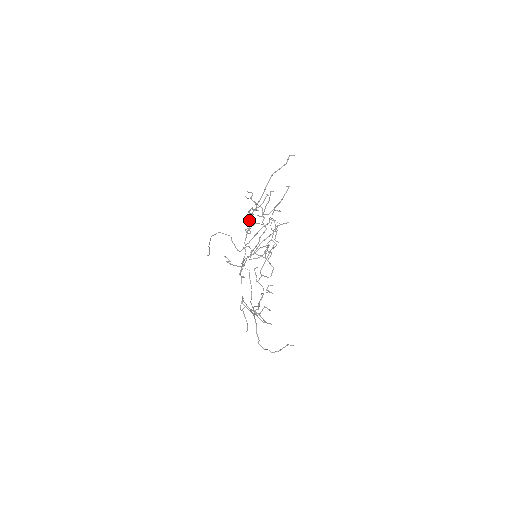
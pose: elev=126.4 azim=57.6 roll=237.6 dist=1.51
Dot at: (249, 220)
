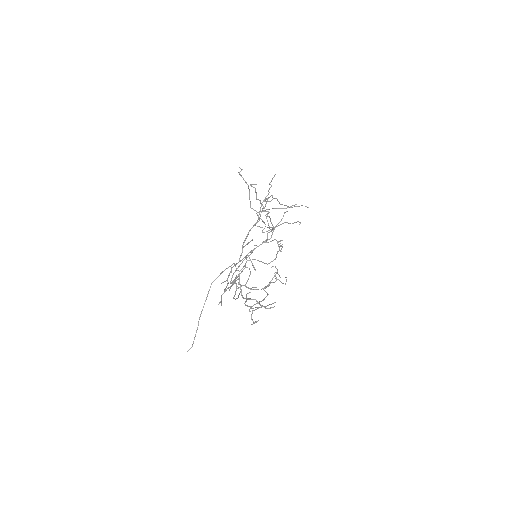
Dot at: (262, 208)
